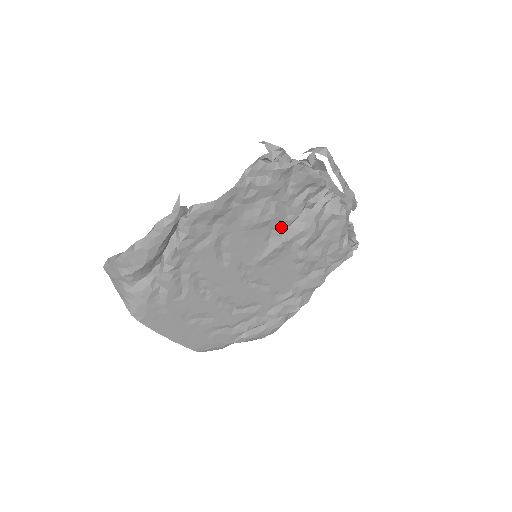
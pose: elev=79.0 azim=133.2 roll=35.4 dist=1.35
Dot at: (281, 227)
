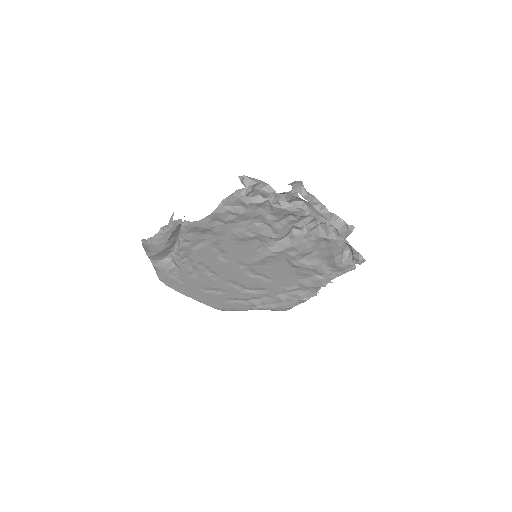
Dot at: (270, 241)
